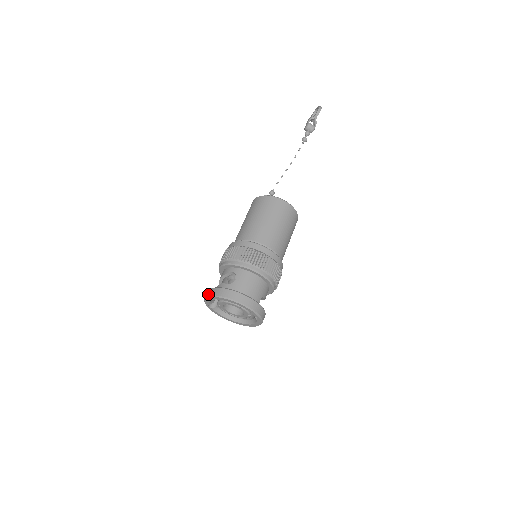
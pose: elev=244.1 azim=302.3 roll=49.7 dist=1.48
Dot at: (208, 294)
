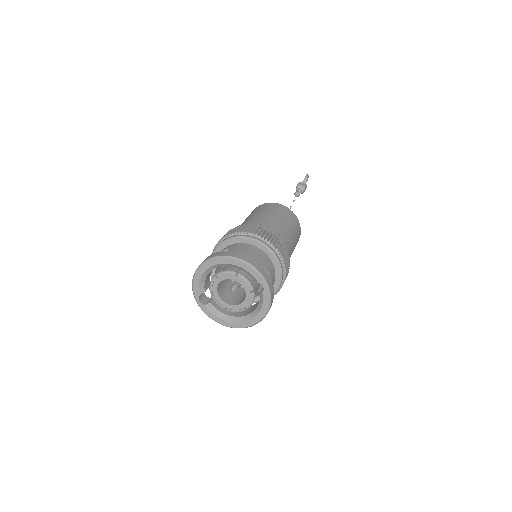
Dot at: (195, 271)
